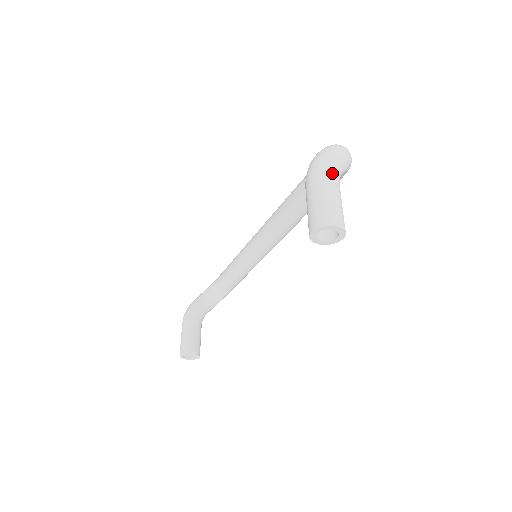
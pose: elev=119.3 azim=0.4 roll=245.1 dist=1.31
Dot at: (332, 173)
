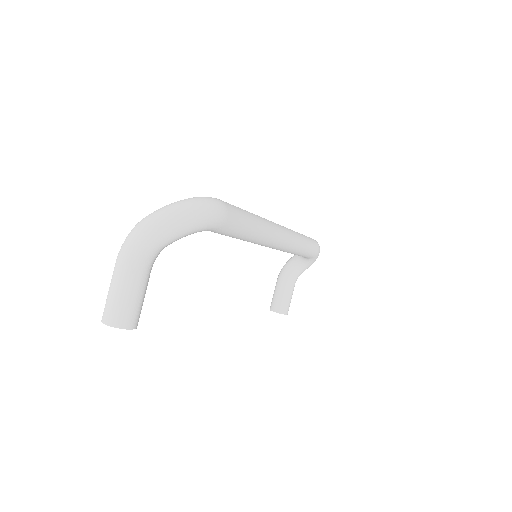
Dot at: (123, 260)
